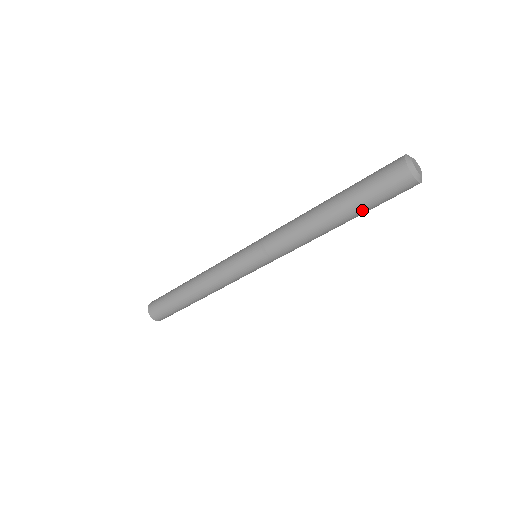
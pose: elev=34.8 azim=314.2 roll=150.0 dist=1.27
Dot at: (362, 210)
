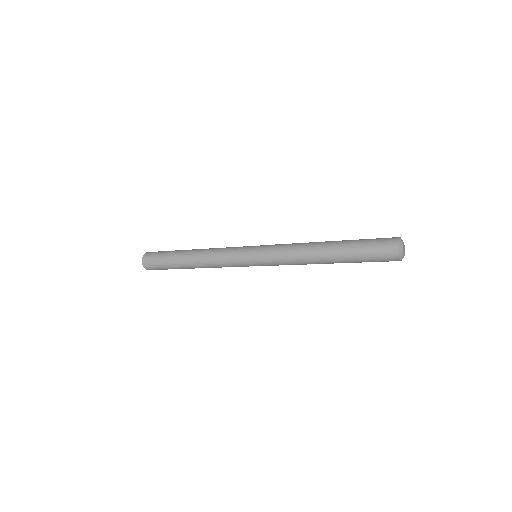
Dot at: (354, 262)
